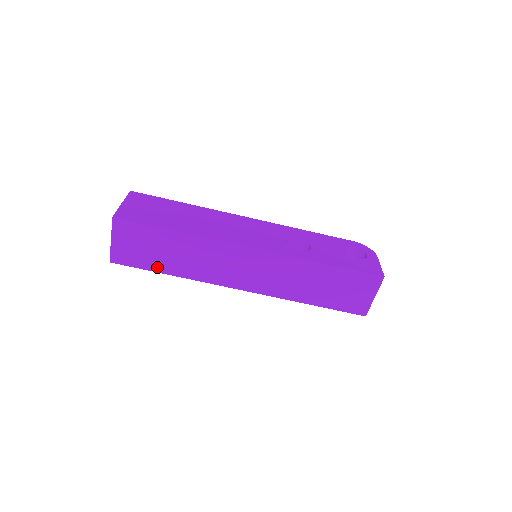
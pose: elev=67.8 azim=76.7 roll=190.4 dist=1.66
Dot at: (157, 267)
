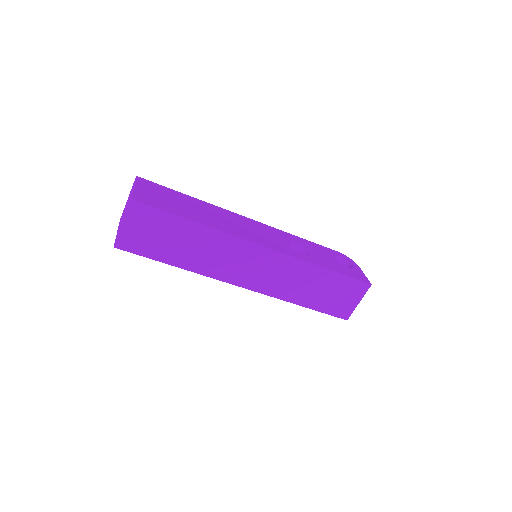
Dot at: (164, 257)
